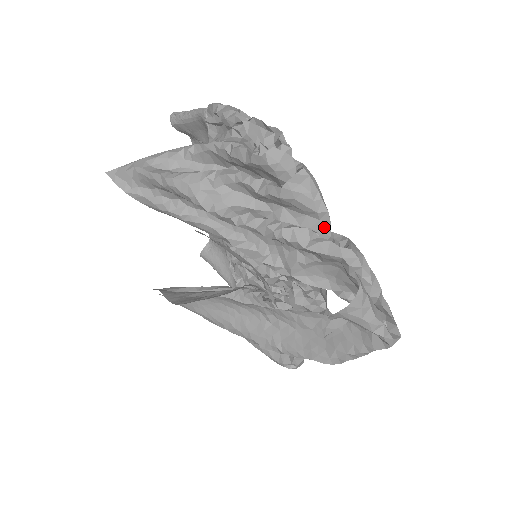
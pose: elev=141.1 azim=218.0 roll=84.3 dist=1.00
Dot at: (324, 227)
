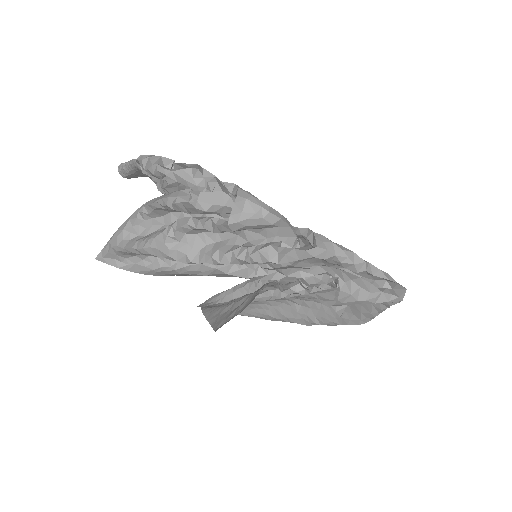
Dot at: (286, 231)
